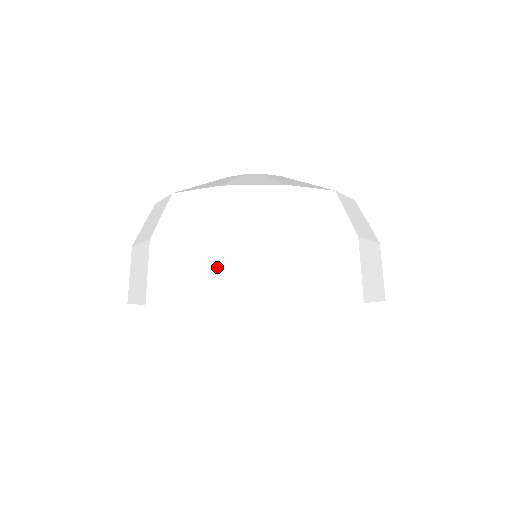
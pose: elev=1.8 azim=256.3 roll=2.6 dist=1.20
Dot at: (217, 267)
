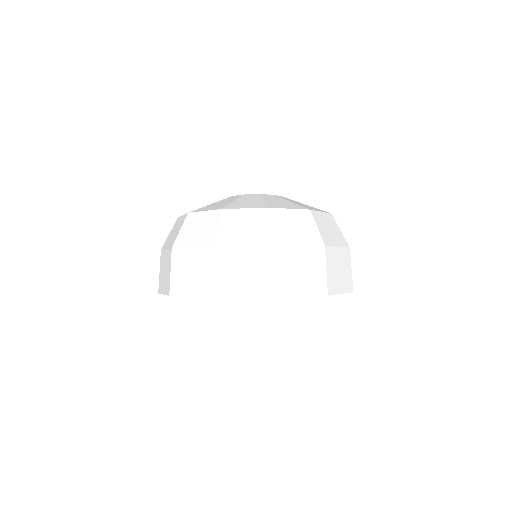
Dot at: (217, 270)
